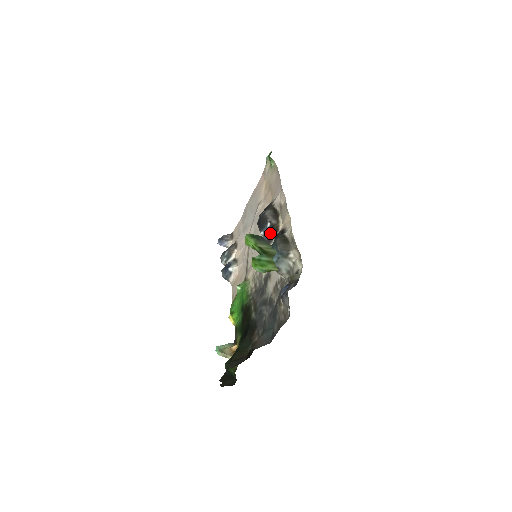
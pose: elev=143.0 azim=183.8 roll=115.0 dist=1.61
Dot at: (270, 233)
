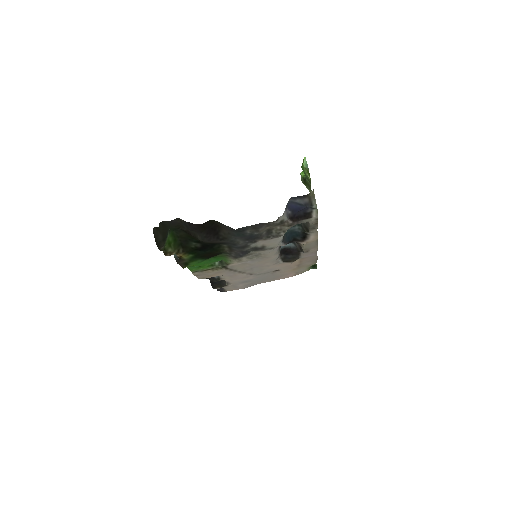
Dot at: occluded
